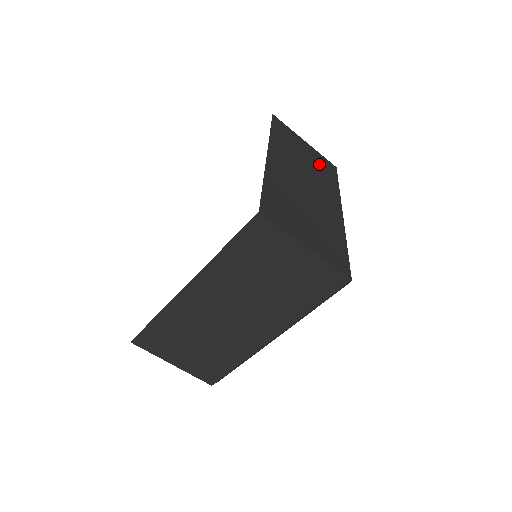
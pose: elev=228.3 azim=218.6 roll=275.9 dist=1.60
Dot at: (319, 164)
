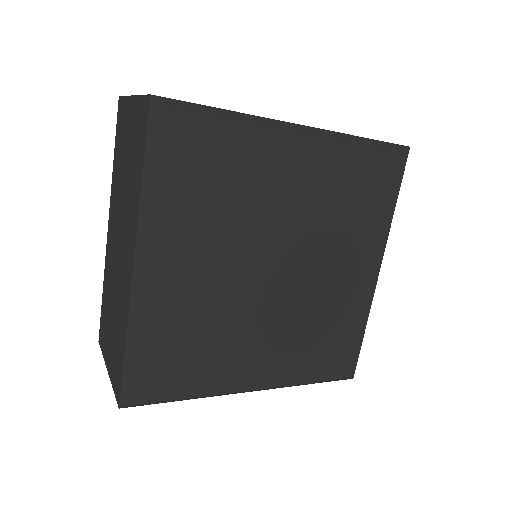
Dot at: occluded
